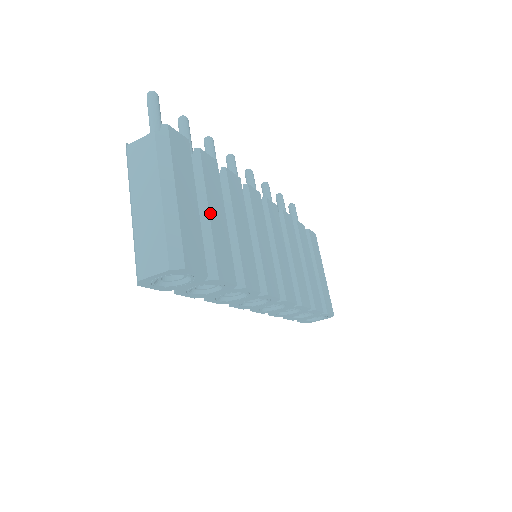
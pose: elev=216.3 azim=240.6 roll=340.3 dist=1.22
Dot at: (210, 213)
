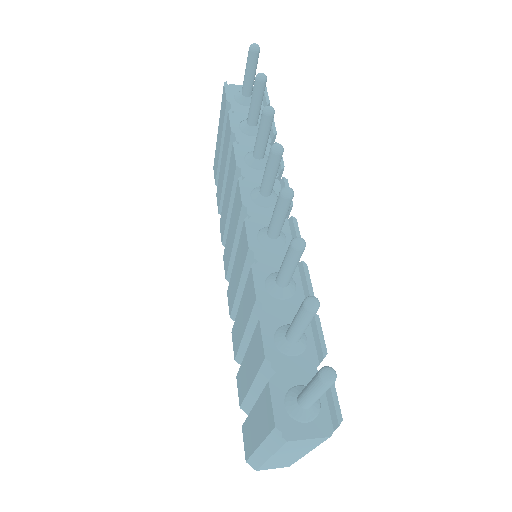
Dot at: occluded
